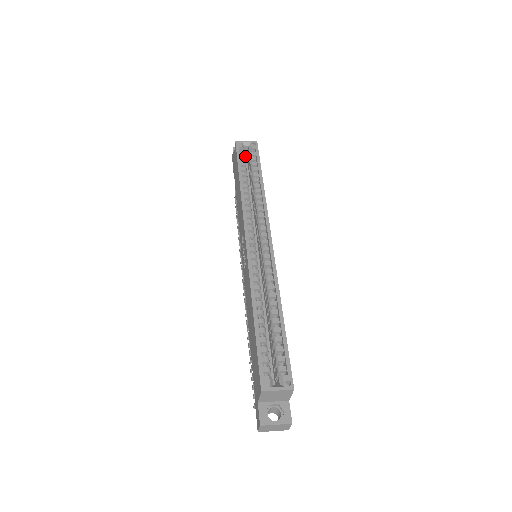
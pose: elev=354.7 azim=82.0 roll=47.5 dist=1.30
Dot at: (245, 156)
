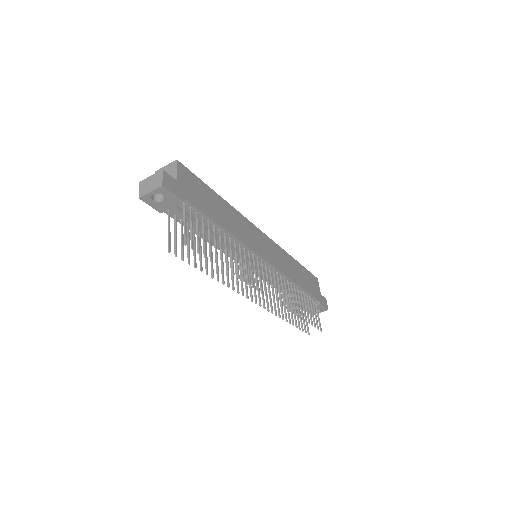
Dot at: occluded
